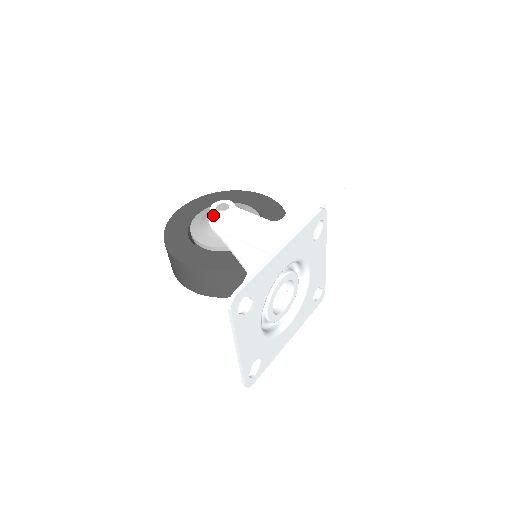
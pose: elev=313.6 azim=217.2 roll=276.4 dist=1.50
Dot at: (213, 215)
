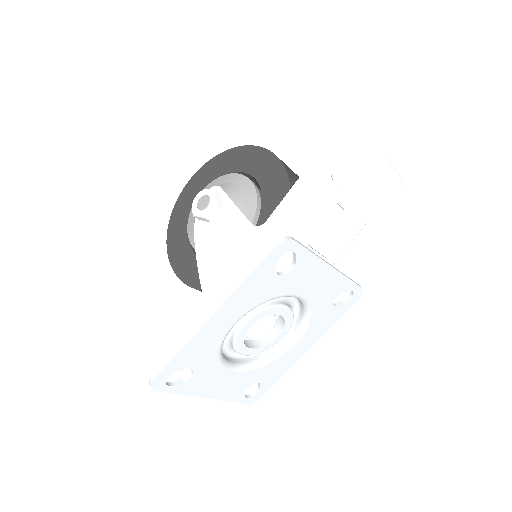
Dot at: (193, 215)
